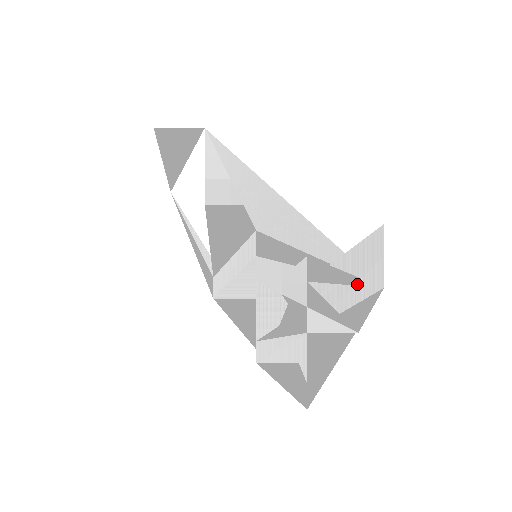
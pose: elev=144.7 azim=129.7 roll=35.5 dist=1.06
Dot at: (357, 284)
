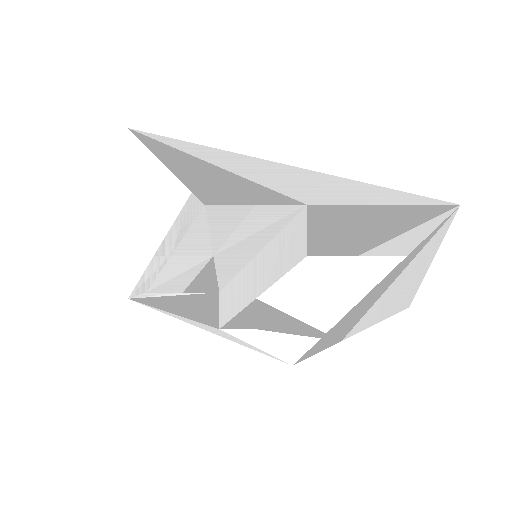
Dot at: occluded
